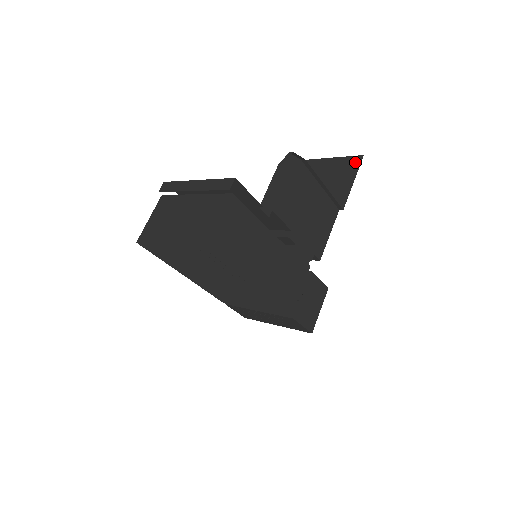
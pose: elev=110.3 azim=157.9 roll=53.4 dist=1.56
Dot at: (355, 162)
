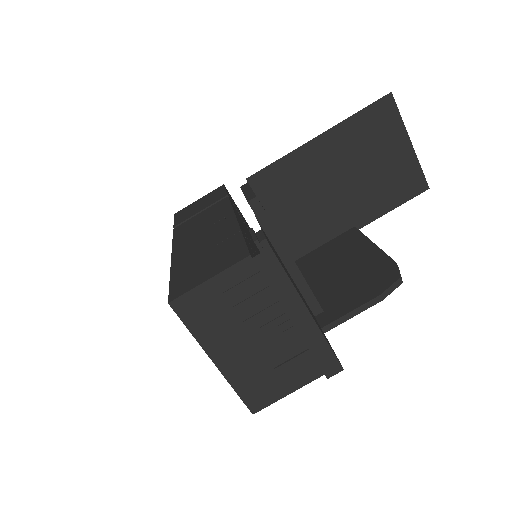
Dot at: (417, 187)
